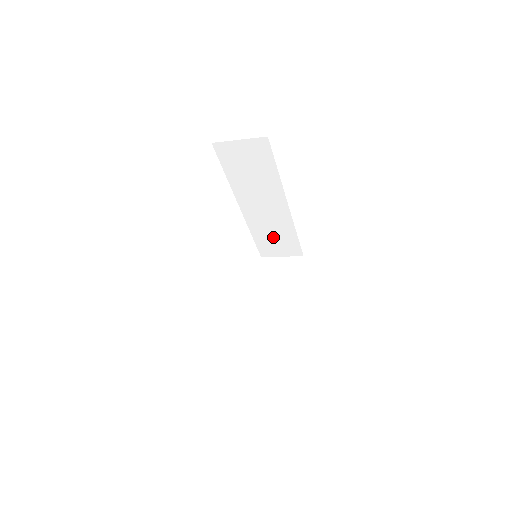
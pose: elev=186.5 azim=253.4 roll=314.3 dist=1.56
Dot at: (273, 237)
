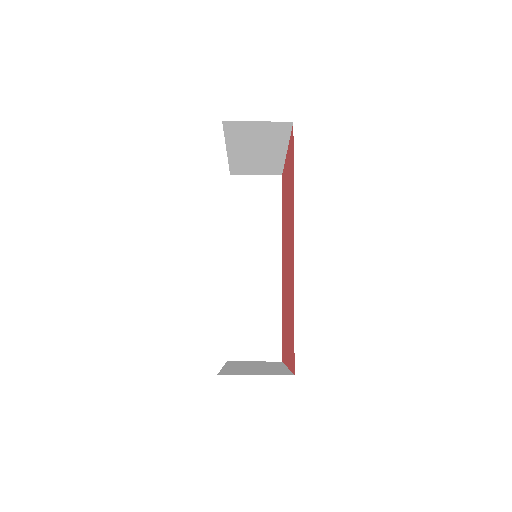
Dot at: (253, 319)
